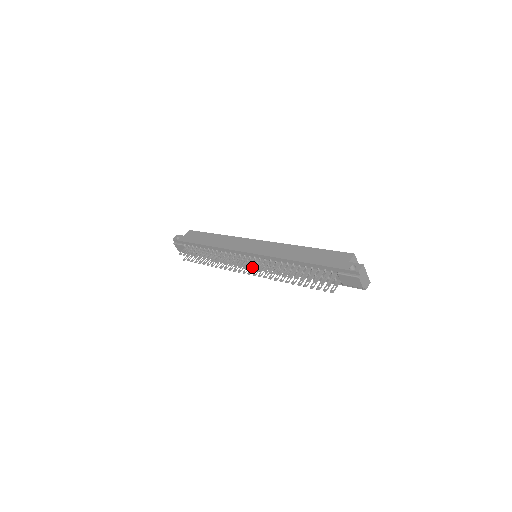
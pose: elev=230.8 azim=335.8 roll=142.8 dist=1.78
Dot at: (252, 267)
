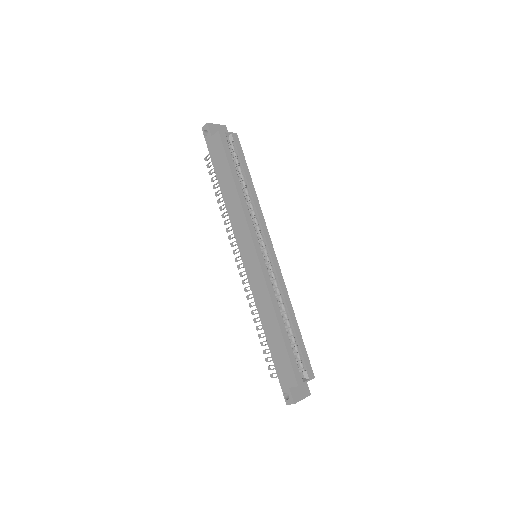
Dot at: (242, 276)
